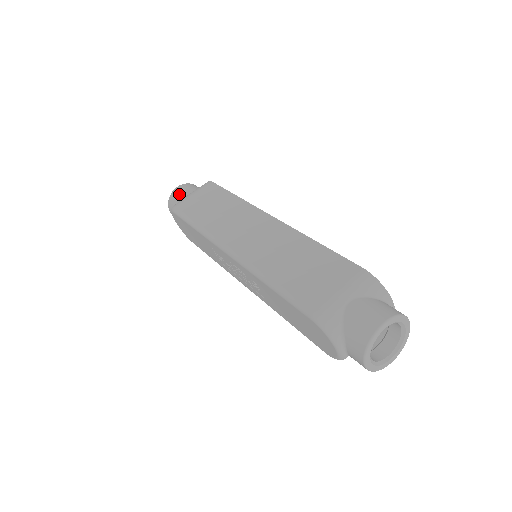
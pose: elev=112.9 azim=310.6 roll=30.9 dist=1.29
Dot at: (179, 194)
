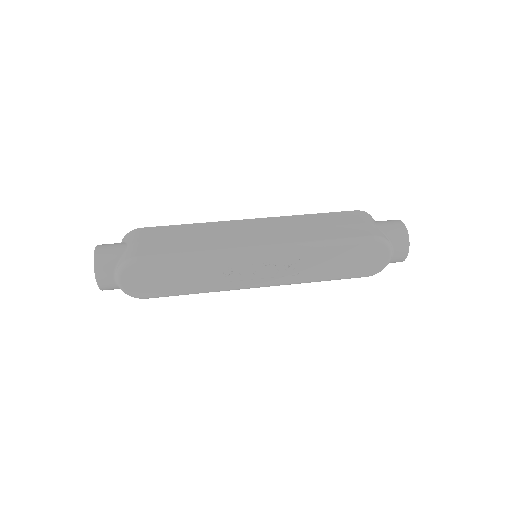
Dot at: (111, 251)
